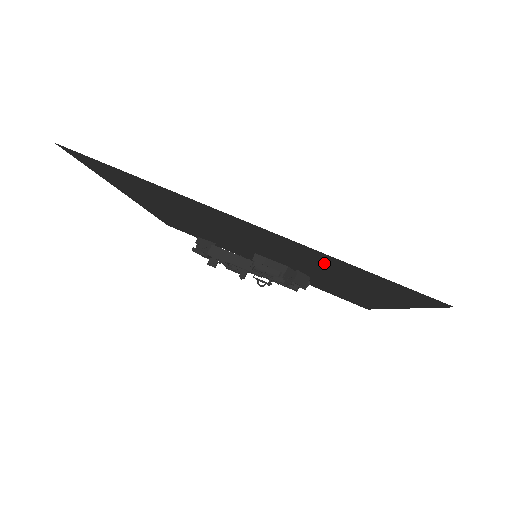
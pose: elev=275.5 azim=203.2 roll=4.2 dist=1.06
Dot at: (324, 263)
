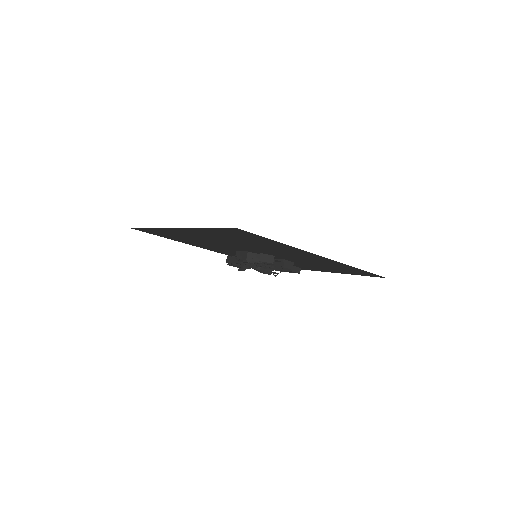
Dot at: (225, 237)
